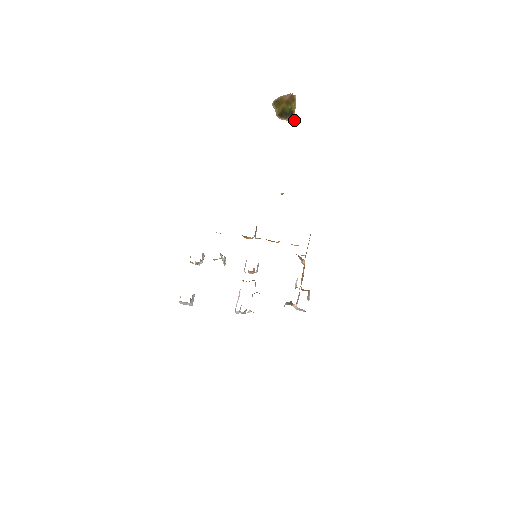
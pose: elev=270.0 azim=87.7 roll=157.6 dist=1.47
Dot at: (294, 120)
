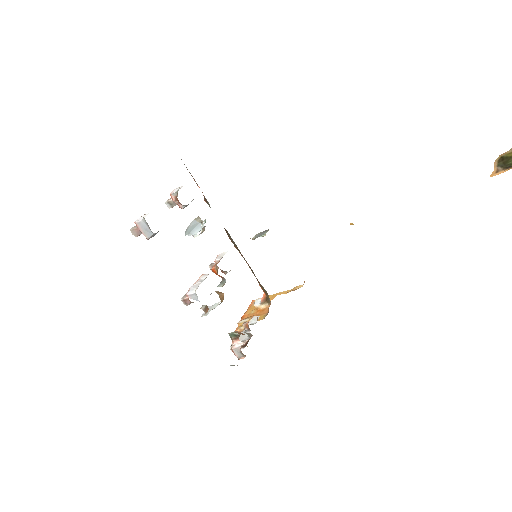
Dot at: (497, 174)
